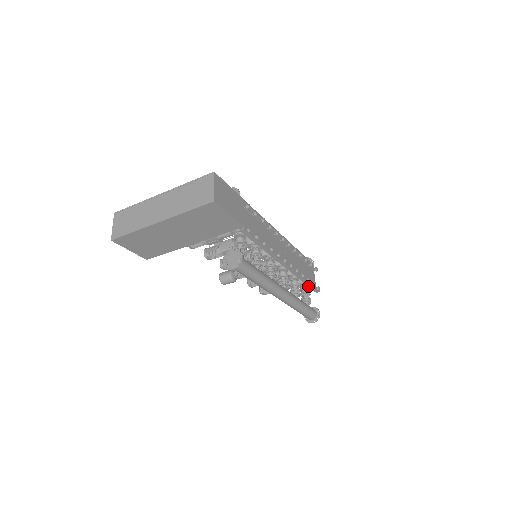
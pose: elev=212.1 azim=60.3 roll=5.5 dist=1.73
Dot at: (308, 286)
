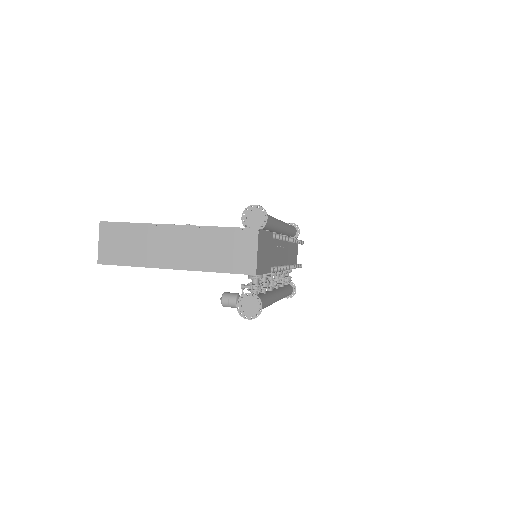
Dot at: occluded
